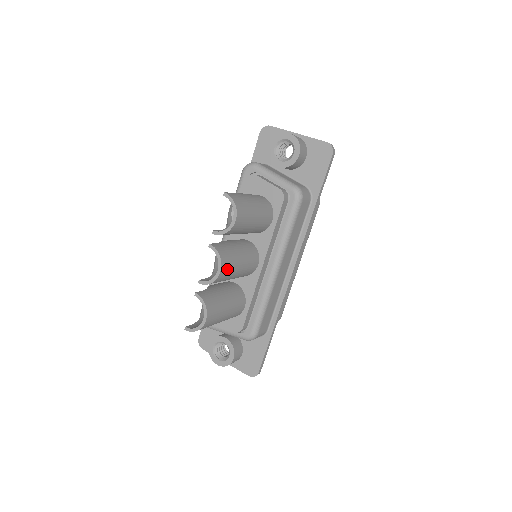
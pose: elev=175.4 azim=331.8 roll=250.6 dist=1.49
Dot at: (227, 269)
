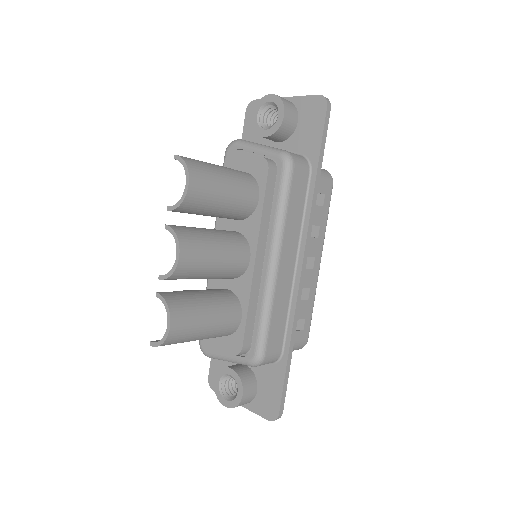
Dot at: (192, 255)
